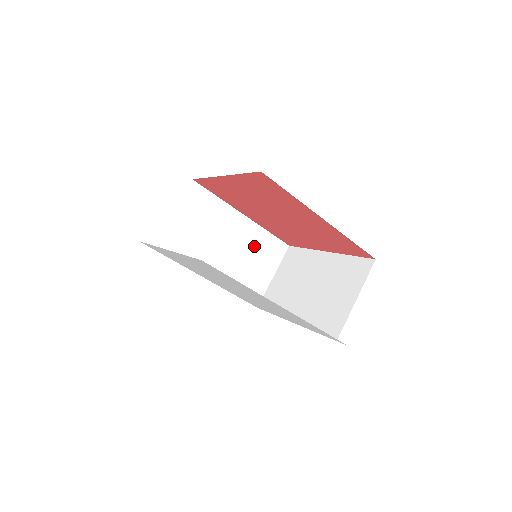
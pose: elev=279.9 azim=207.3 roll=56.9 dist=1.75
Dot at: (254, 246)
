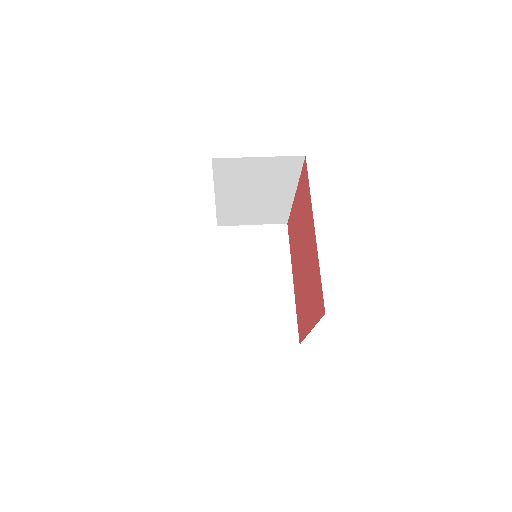
Dot at: (275, 308)
